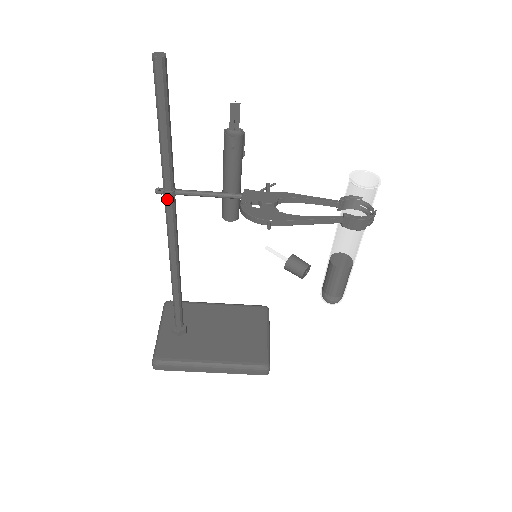
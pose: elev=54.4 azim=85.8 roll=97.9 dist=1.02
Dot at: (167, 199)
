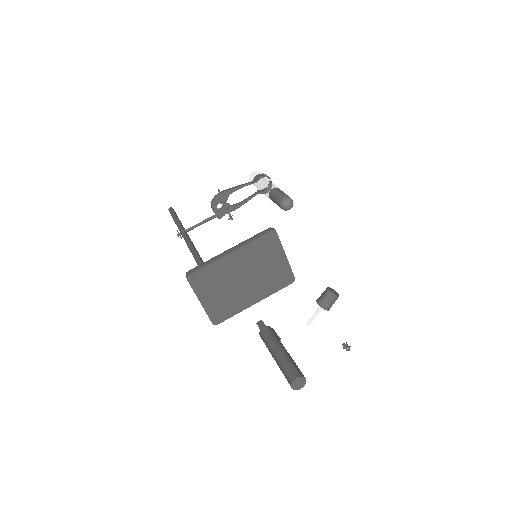
Dot at: (182, 232)
